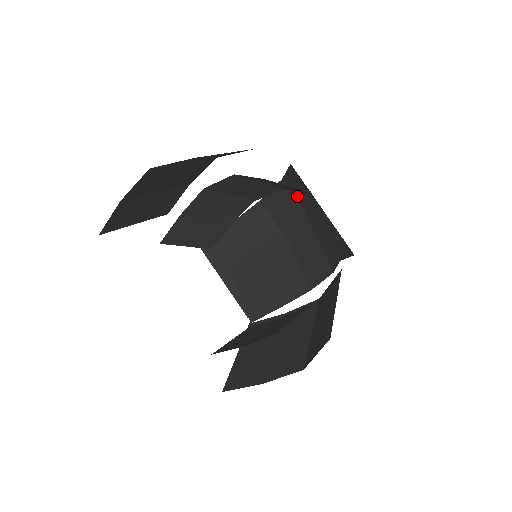
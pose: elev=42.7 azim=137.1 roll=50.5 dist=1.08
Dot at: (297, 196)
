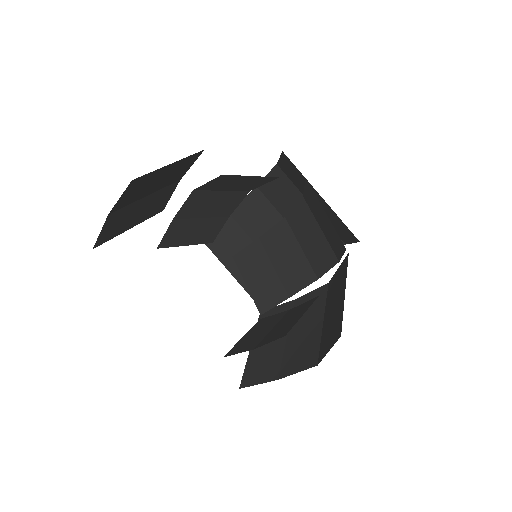
Dot at: (294, 181)
